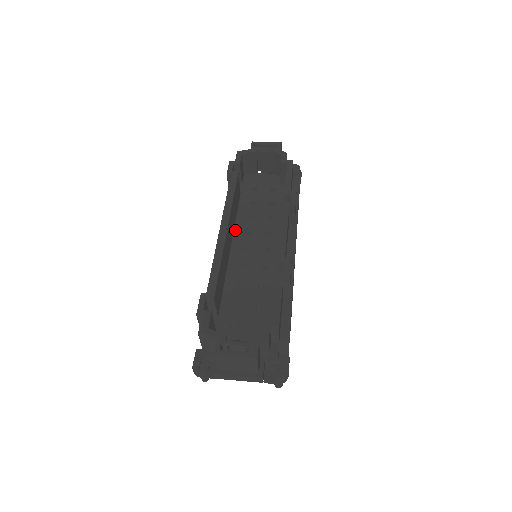
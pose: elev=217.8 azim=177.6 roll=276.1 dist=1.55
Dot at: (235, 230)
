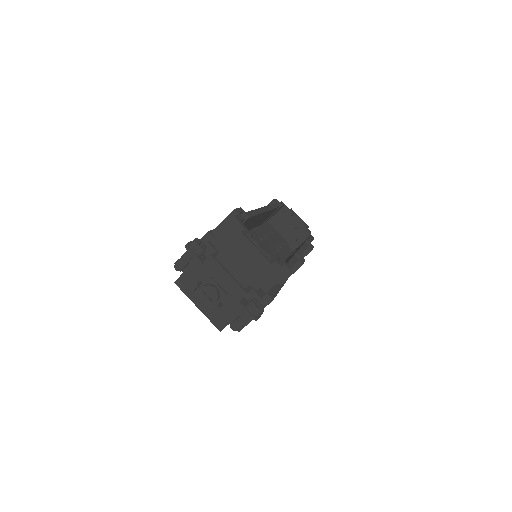
Dot at: (253, 230)
